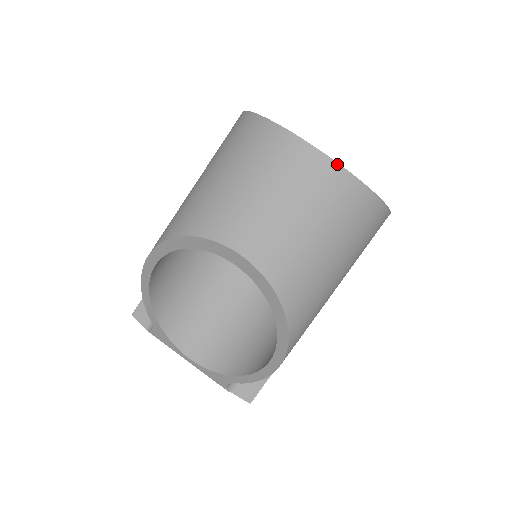
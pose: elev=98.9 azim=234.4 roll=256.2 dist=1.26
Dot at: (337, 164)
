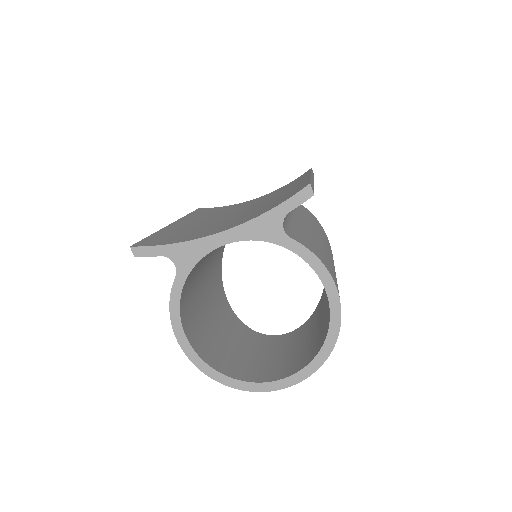
Dot at: (301, 381)
